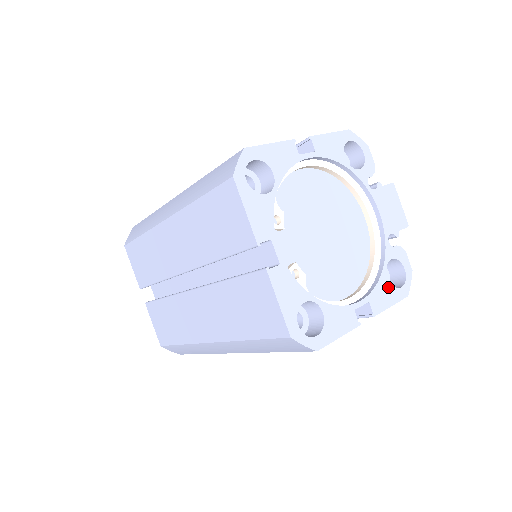
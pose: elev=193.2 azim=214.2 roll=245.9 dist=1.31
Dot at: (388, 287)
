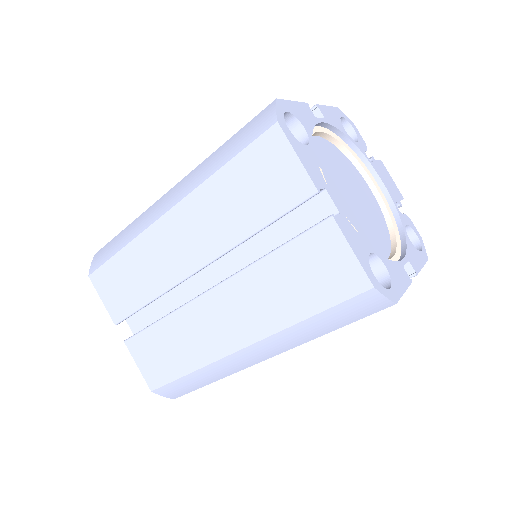
Dot at: (414, 249)
